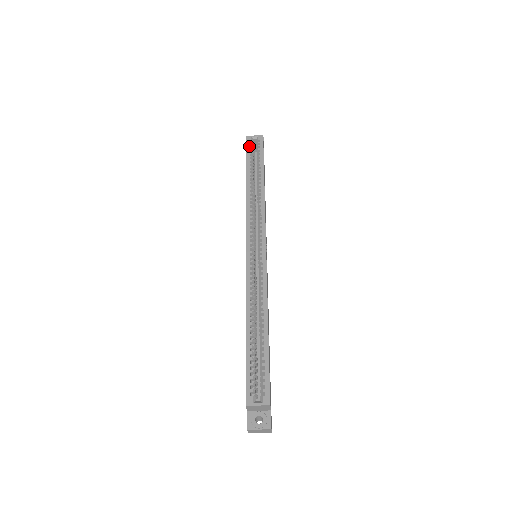
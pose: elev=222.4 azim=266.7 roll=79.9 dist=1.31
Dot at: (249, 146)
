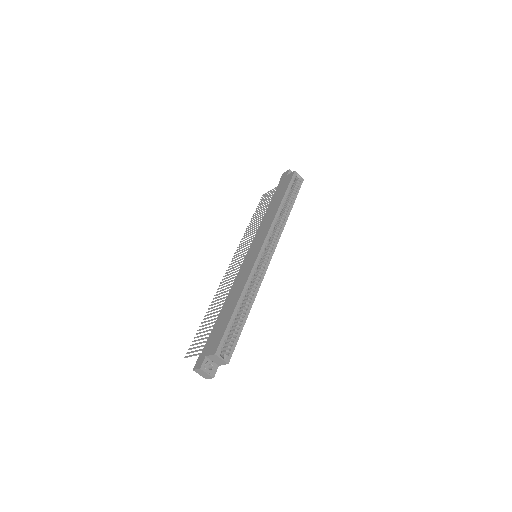
Dot at: (293, 179)
